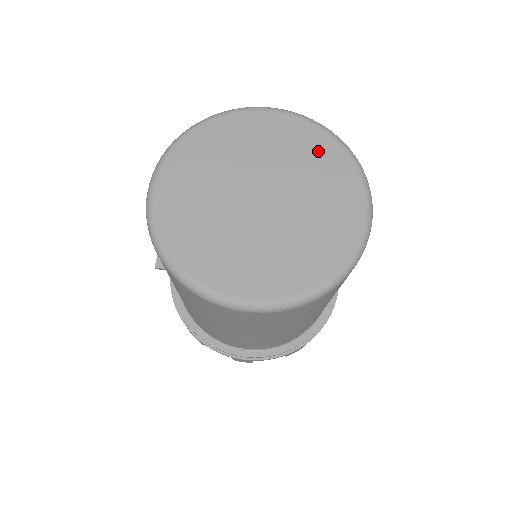
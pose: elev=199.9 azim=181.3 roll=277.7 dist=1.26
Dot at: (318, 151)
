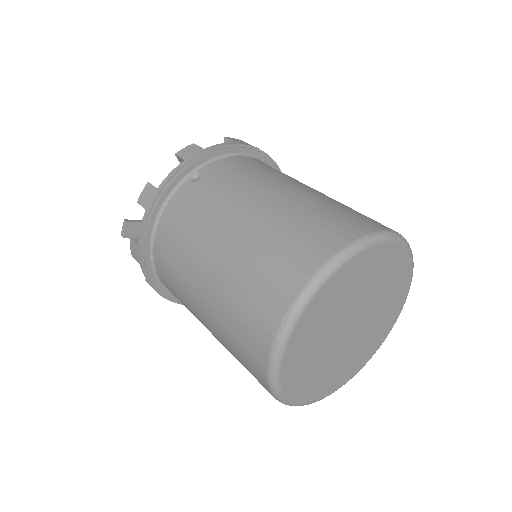
Dot at: (398, 275)
